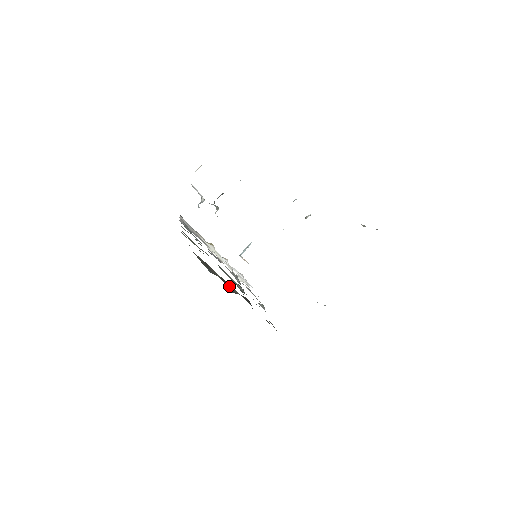
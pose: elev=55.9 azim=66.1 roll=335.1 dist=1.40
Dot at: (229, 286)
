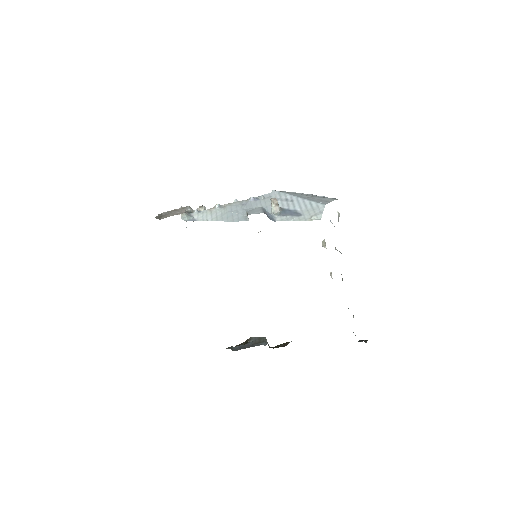
Dot at: occluded
